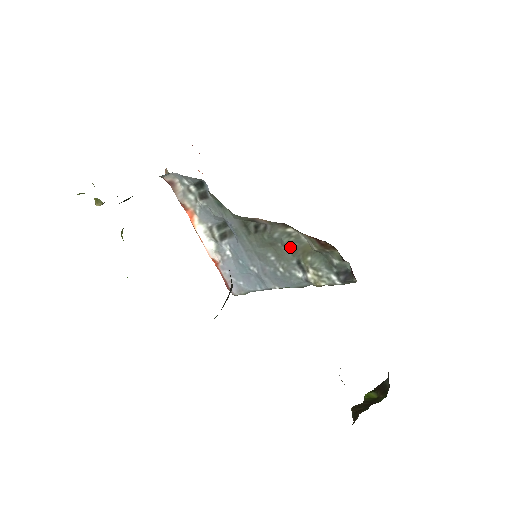
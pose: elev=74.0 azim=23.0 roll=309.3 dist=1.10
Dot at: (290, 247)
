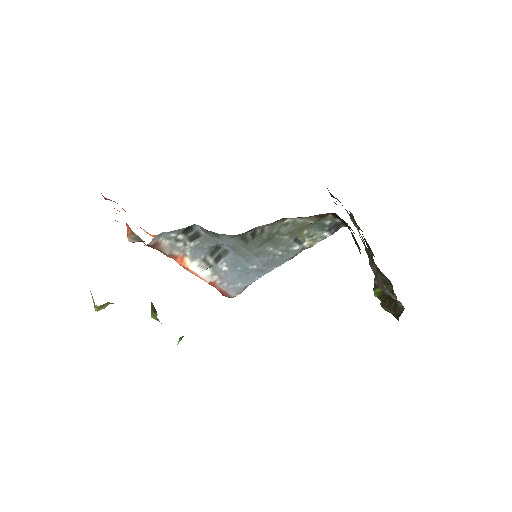
Dot at: (288, 233)
